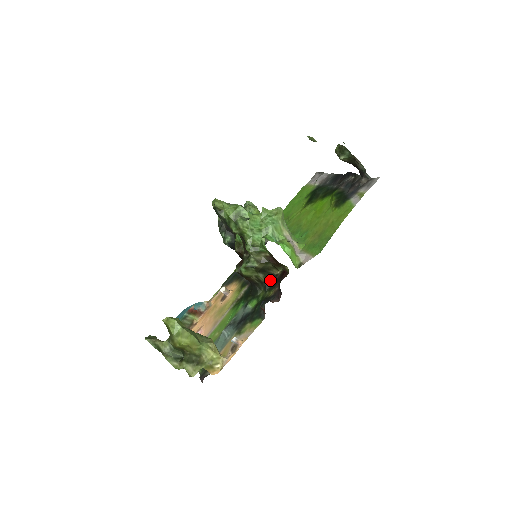
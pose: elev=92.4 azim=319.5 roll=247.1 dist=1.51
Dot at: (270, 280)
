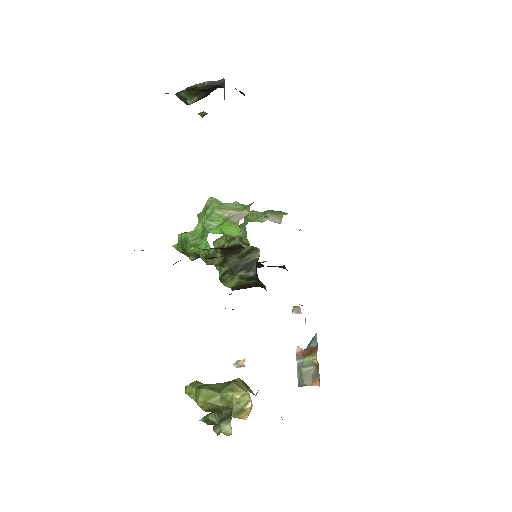
Dot at: (256, 269)
